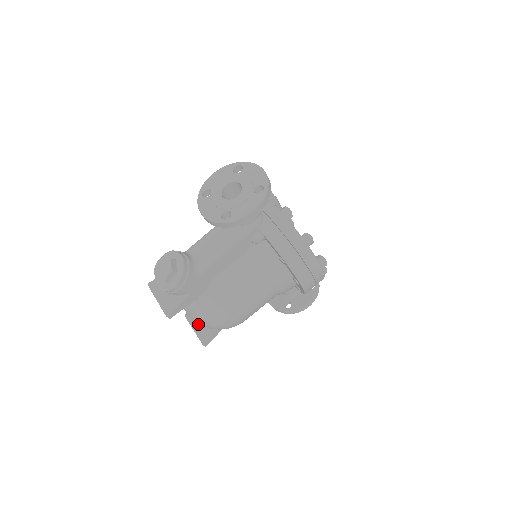
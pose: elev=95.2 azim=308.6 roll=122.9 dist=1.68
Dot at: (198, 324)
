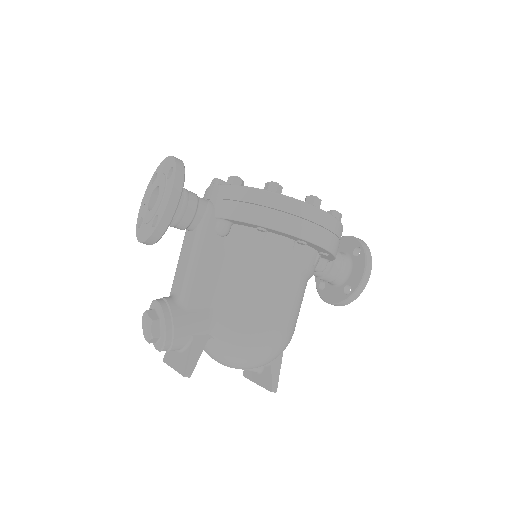
Dot at: (256, 374)
